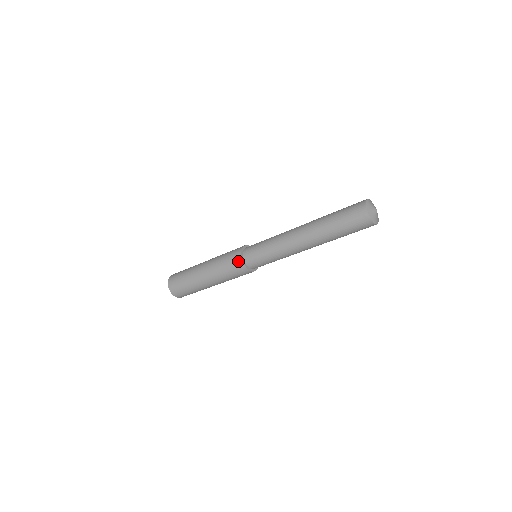
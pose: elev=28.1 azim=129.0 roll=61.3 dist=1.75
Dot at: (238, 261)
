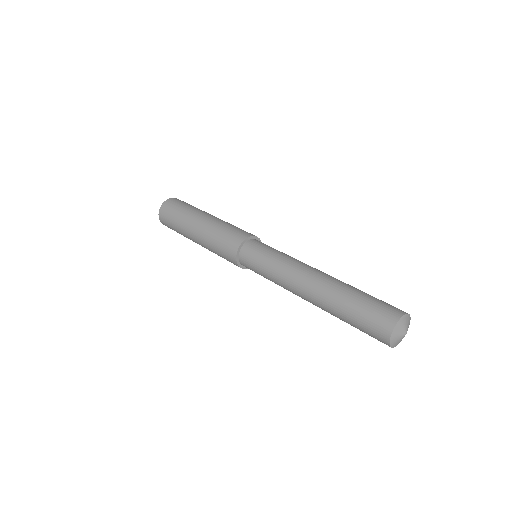
Dot at: (232, 255)
